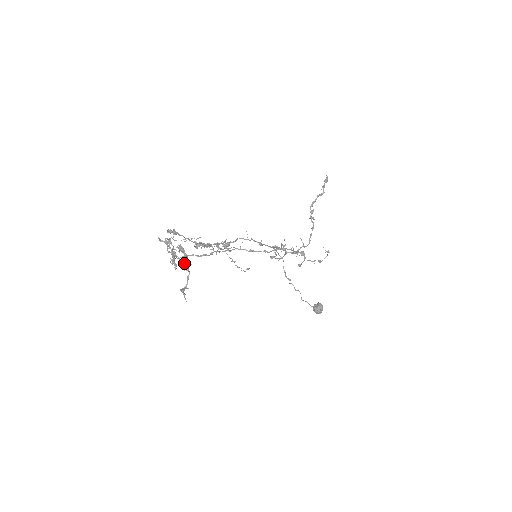
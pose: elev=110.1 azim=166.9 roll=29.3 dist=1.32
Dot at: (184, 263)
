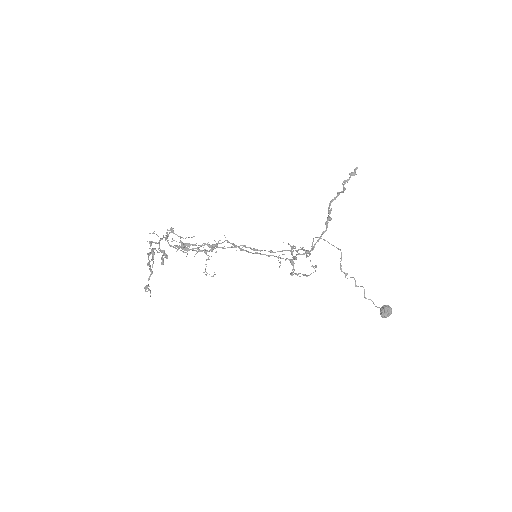
Dot at: (149, 265)
